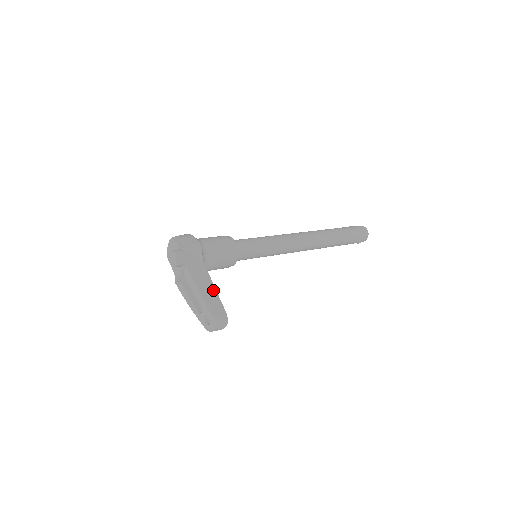
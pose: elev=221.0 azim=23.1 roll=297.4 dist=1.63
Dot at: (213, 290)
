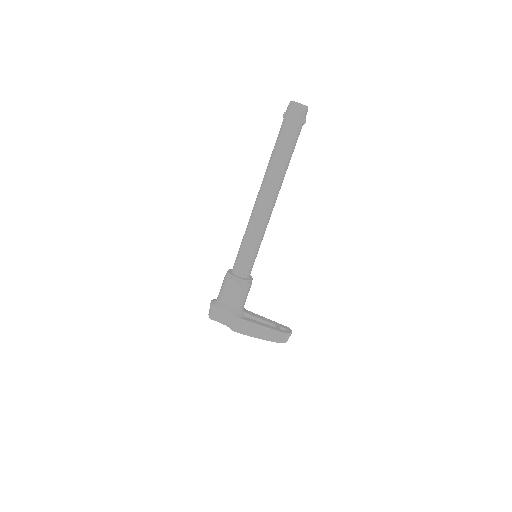
Dot at: (263, 328)
